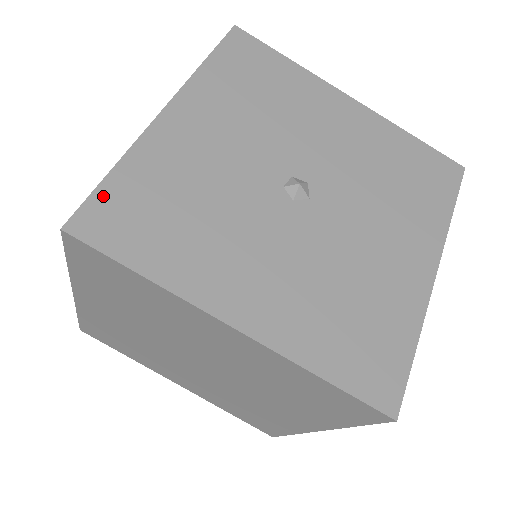
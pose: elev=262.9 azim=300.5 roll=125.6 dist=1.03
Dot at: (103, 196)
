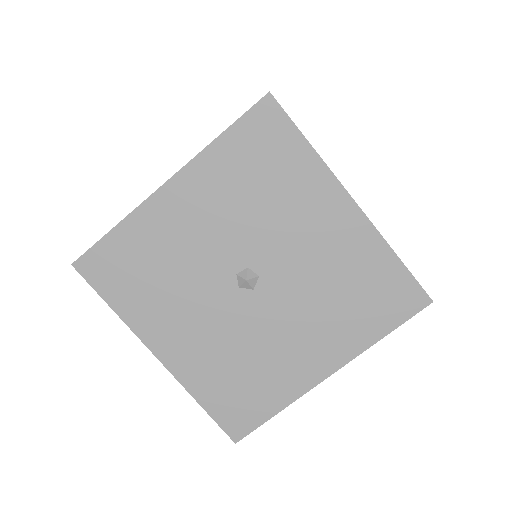
Dot at: (102, 248)
